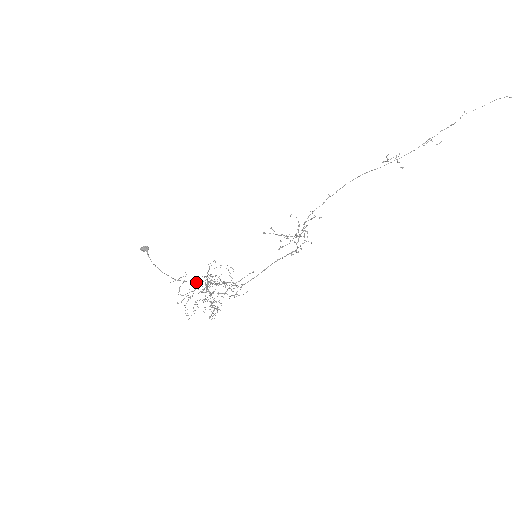
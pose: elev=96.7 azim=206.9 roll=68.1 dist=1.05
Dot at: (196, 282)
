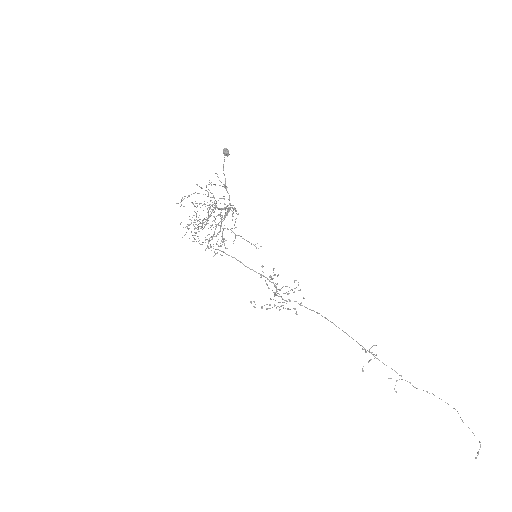
Dot at: occluded
